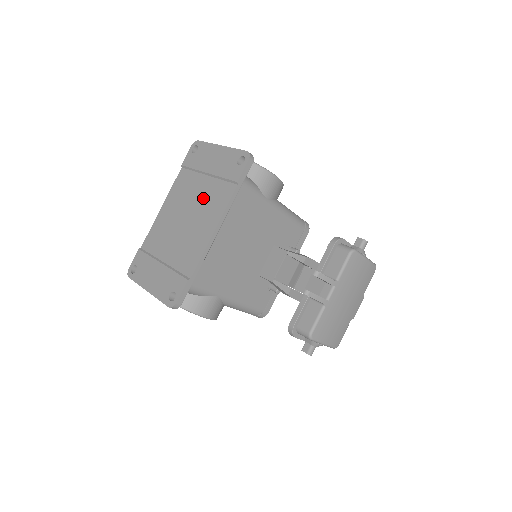
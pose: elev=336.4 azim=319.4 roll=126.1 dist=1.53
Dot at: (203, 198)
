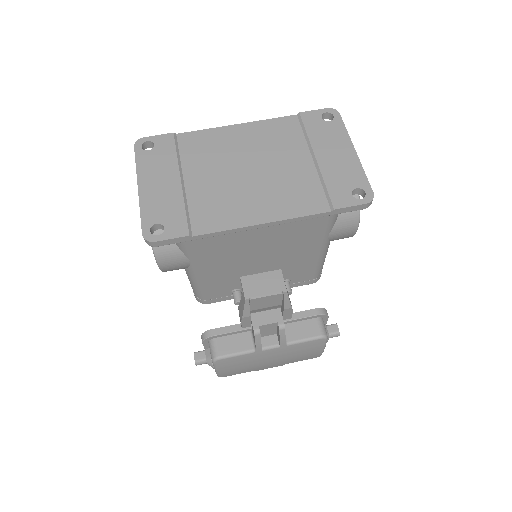
Dot at: (286, 175)
